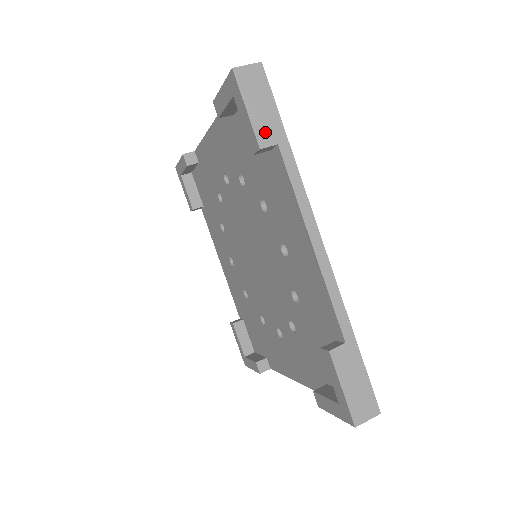
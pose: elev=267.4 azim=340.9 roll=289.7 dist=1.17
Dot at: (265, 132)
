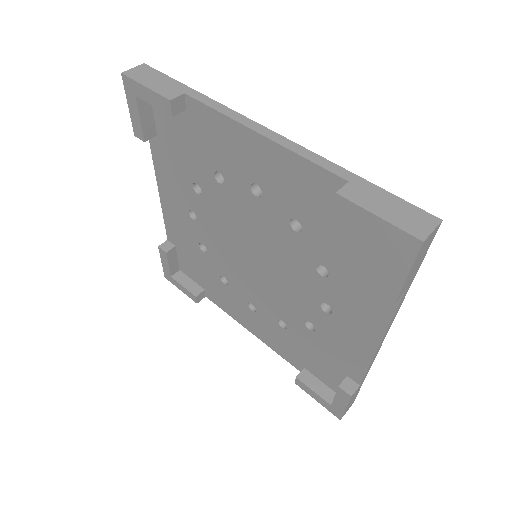
Dot at: (406, 286)
